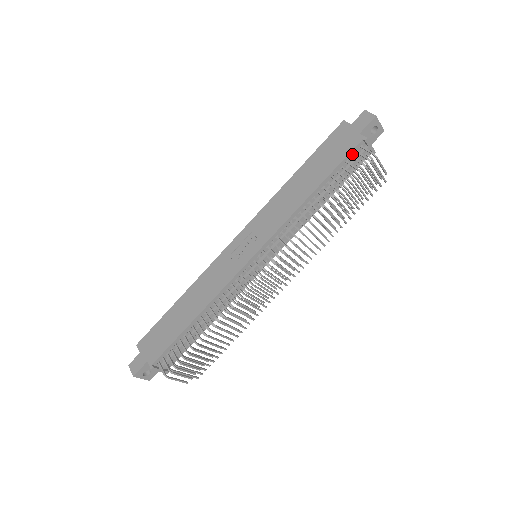
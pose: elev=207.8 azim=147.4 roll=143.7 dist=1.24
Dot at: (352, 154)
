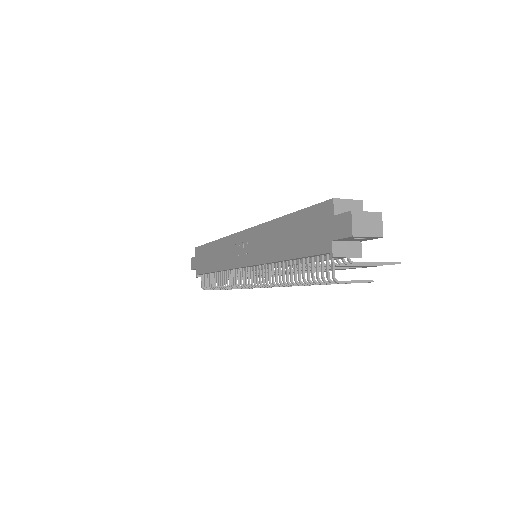
Dot at: (321, 254)
